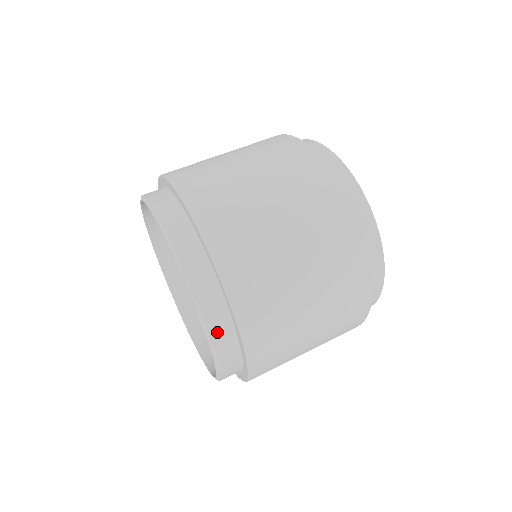
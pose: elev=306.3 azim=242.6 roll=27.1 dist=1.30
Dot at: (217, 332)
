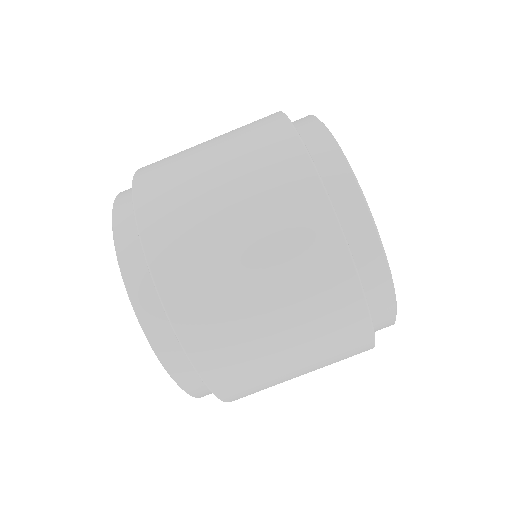
Dot at: (205, 395)
